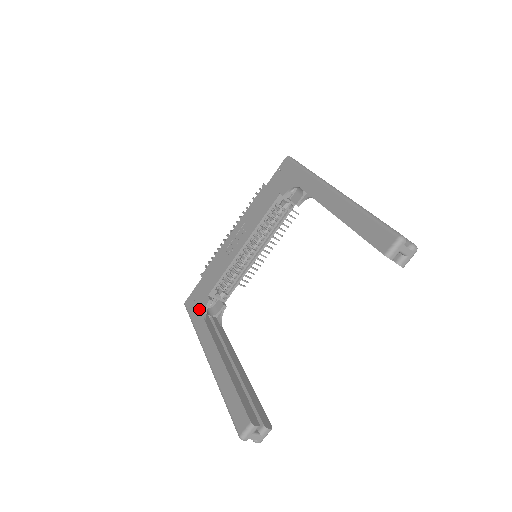
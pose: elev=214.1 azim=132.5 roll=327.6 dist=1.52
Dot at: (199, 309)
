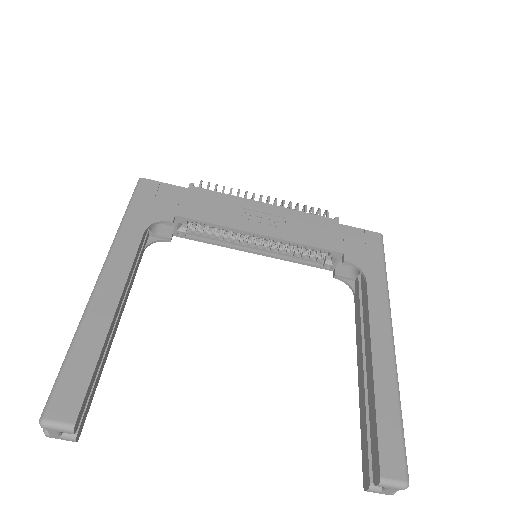
Dot at: (151, 211)
